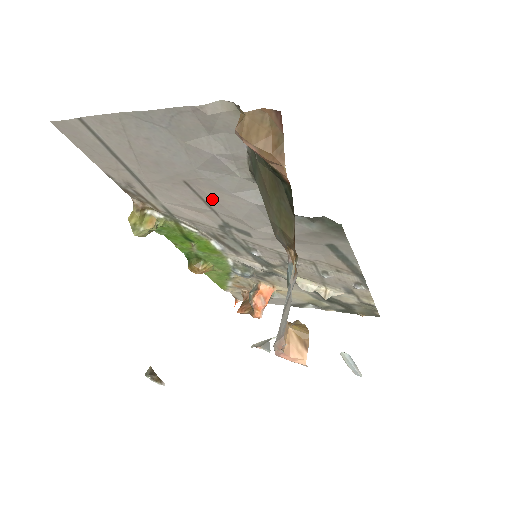
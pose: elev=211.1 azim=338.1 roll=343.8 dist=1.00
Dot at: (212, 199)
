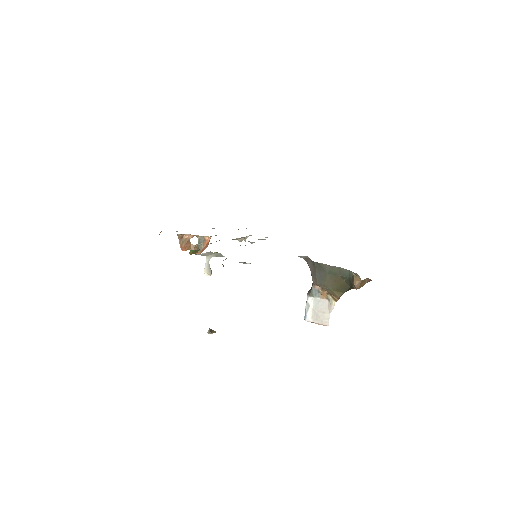
Dot at: occluded
